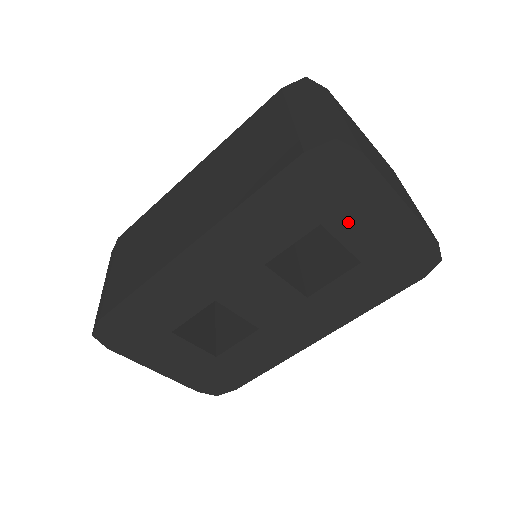
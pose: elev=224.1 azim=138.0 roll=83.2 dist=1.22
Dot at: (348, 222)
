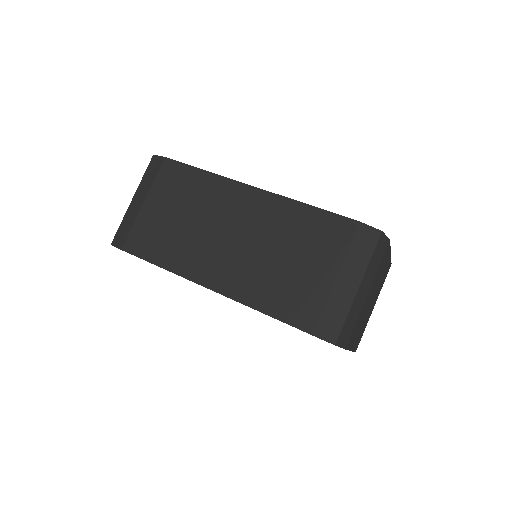
Dot at: occluded
